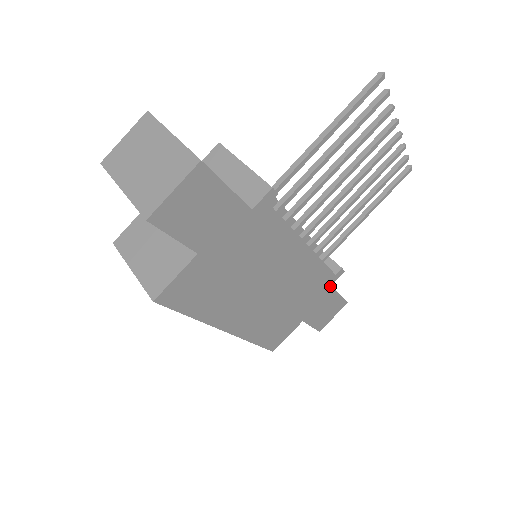
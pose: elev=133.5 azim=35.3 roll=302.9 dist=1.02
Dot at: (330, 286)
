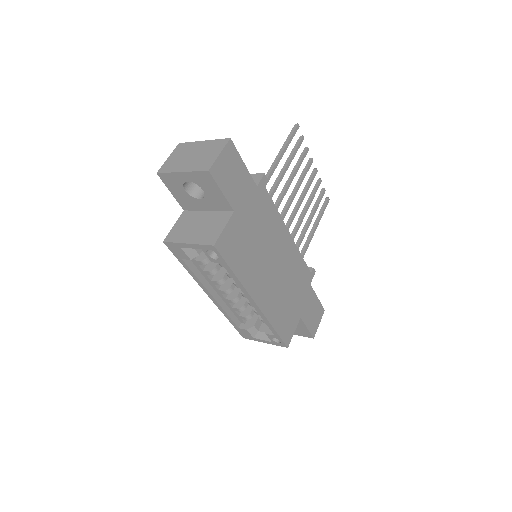
Dot at: (310, 284)
